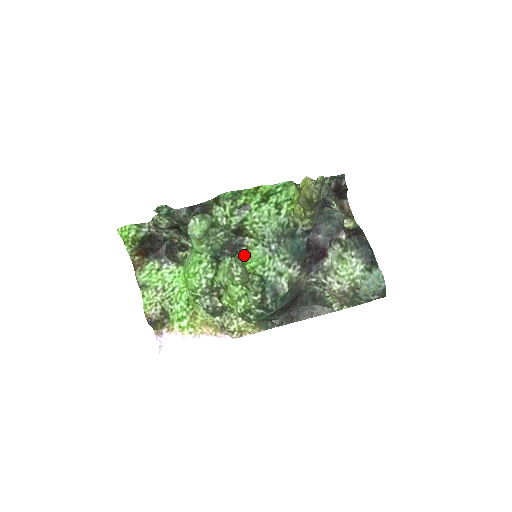
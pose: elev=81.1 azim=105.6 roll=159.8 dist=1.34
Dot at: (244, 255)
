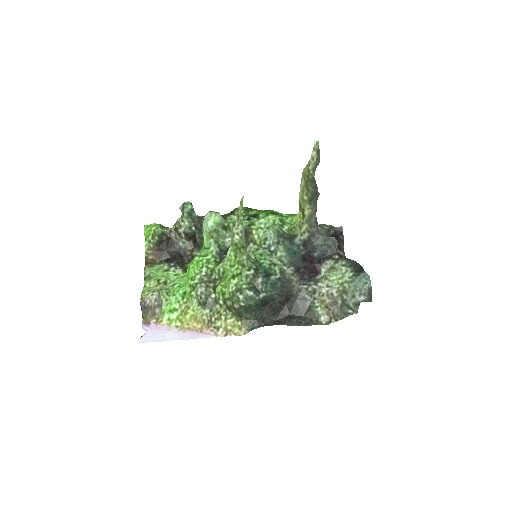
Dot at: occluded
